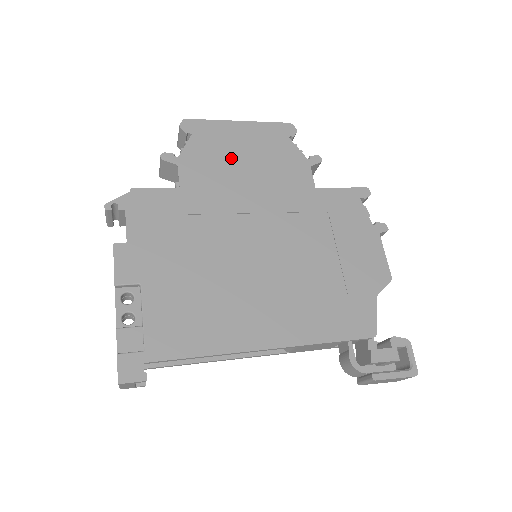
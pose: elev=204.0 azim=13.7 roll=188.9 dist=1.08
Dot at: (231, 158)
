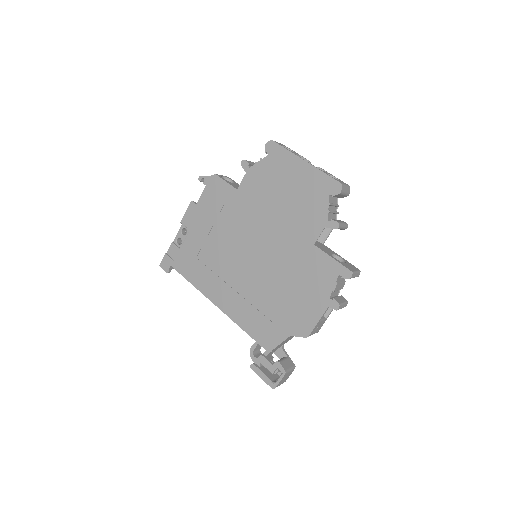
Dot at: (278, 187)
